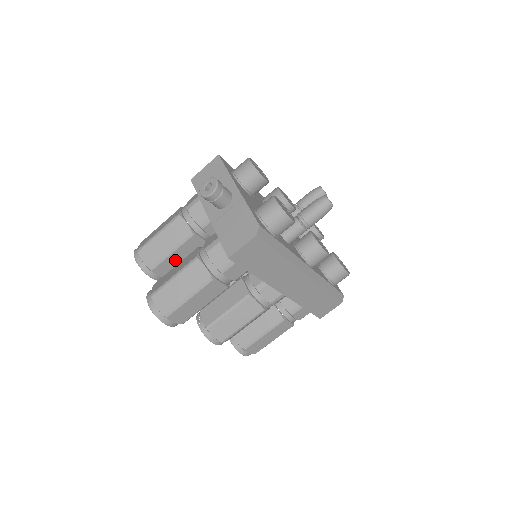
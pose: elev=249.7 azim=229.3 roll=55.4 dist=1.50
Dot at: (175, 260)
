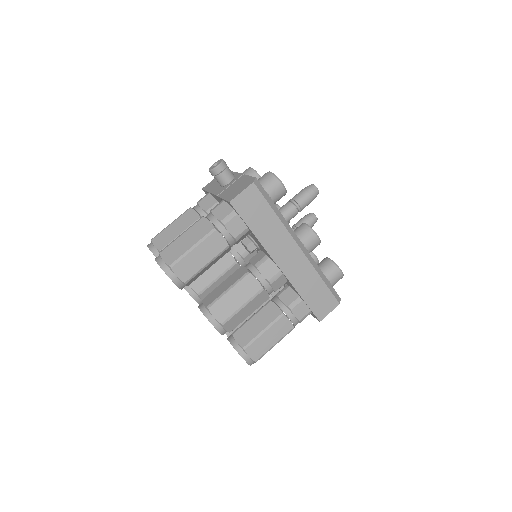
Dot at: occluded
